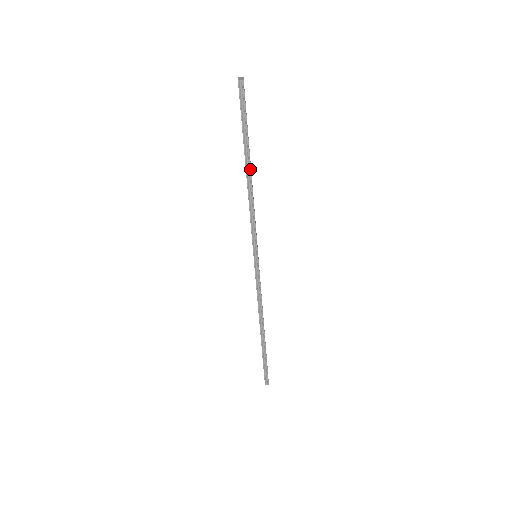
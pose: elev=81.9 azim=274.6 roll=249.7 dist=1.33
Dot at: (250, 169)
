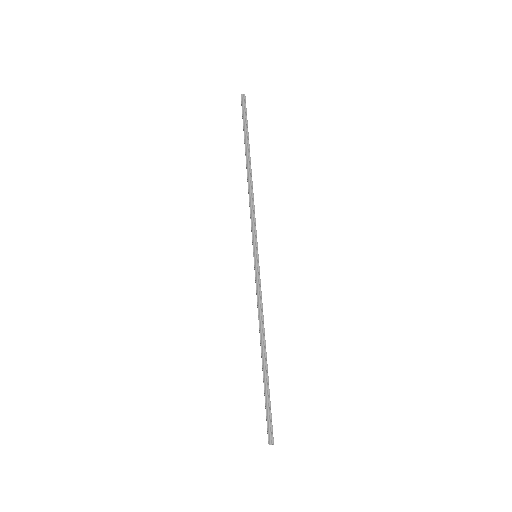
Dot at: (250, 162)
